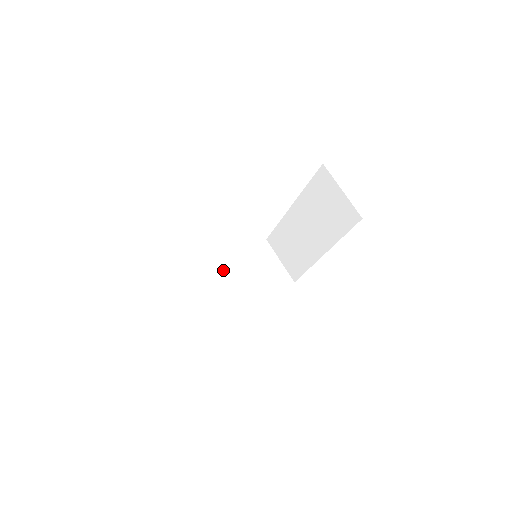
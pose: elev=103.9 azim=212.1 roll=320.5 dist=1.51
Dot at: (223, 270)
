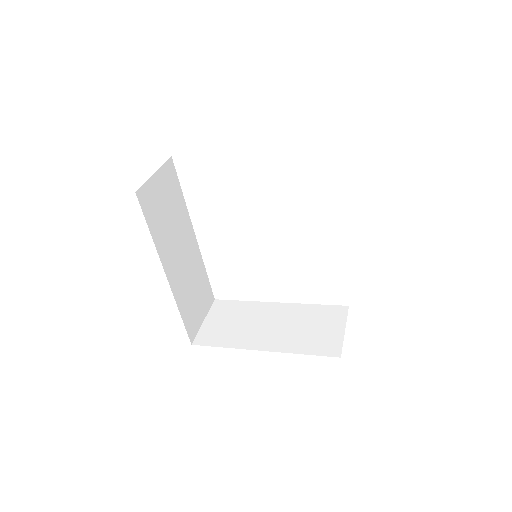
Dot at: (273, 309)
